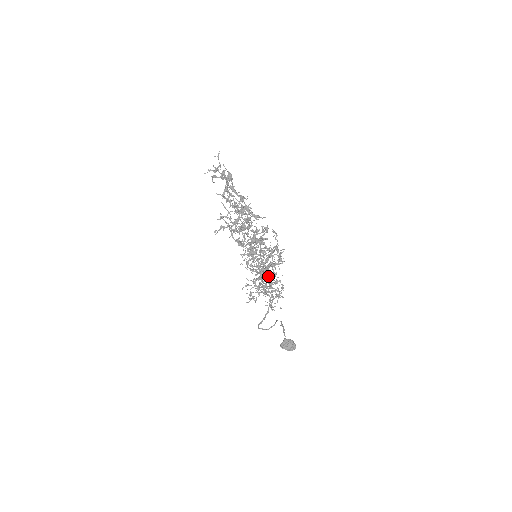
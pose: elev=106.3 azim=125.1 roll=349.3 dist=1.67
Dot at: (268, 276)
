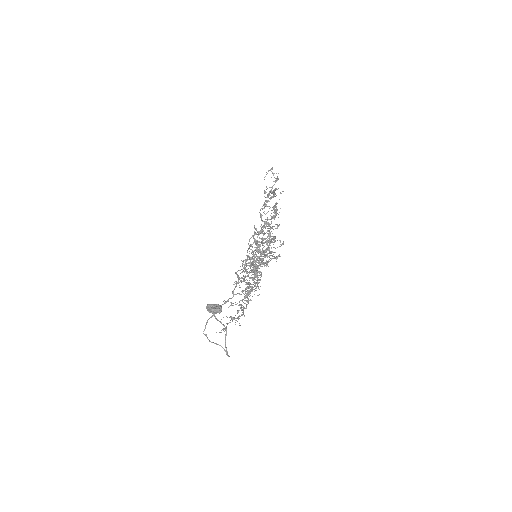
Dot at: (251, 257)
